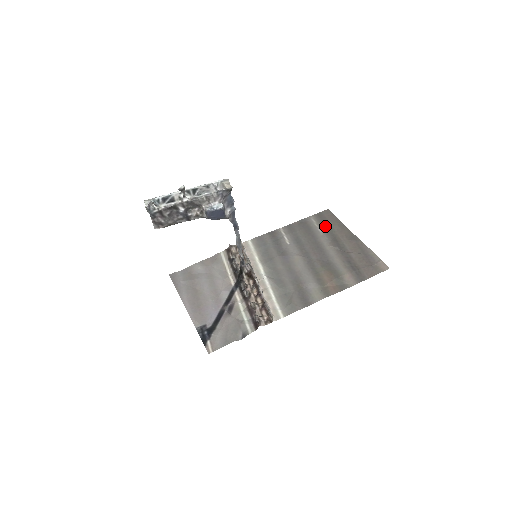
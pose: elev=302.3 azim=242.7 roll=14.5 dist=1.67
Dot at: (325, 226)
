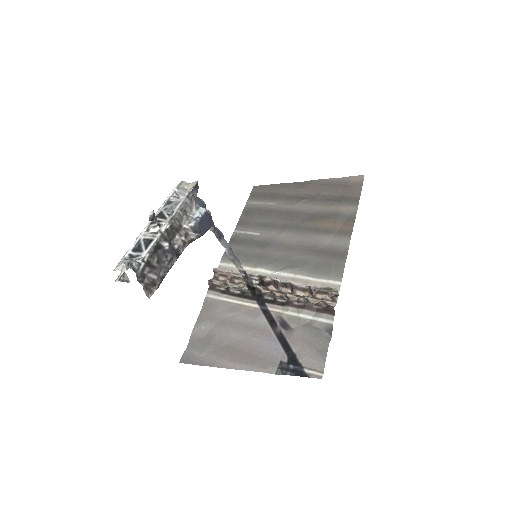
Dot at: (270, 197)
